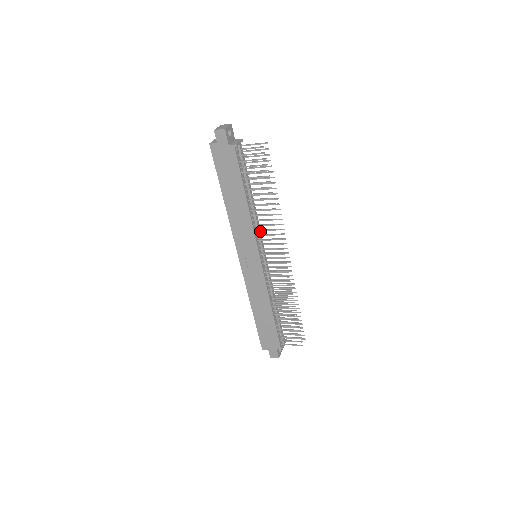
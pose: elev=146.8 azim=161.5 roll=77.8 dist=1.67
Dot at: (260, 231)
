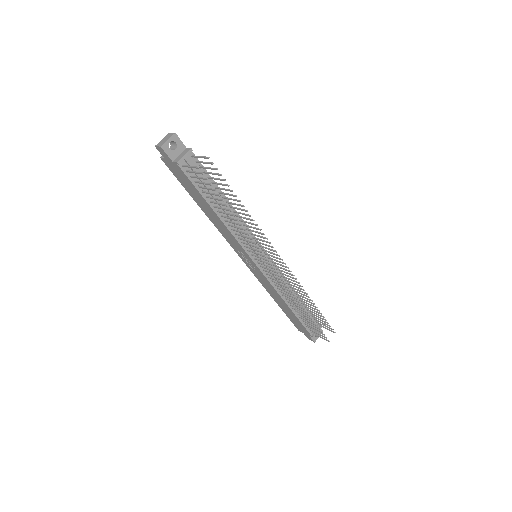
Dot at: occluded
